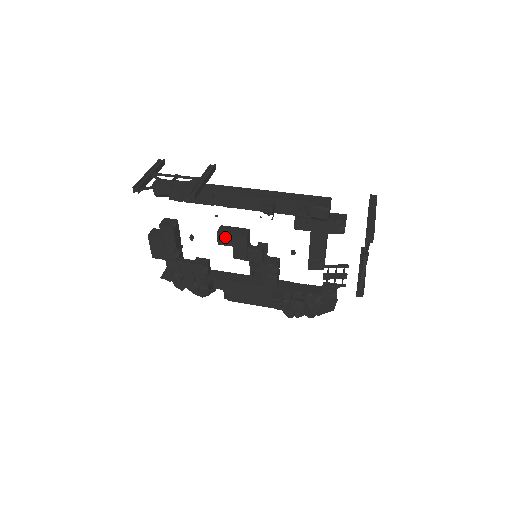
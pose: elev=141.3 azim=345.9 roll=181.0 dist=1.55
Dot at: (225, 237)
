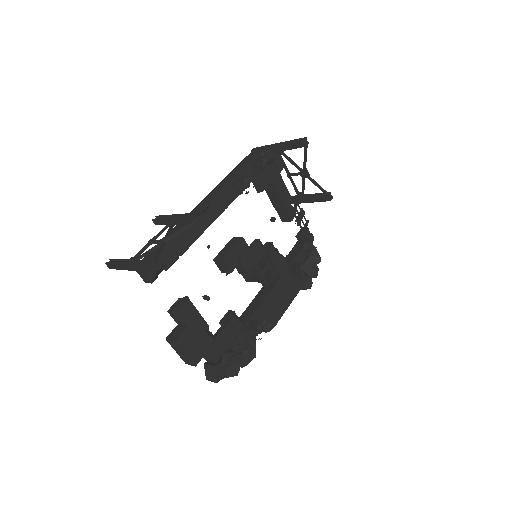
Dot at: (231, 257)
